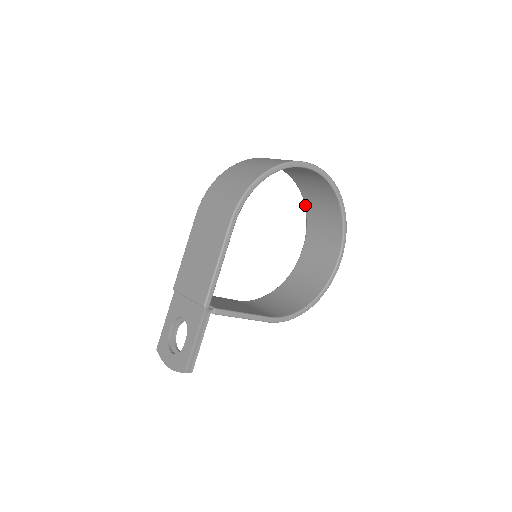
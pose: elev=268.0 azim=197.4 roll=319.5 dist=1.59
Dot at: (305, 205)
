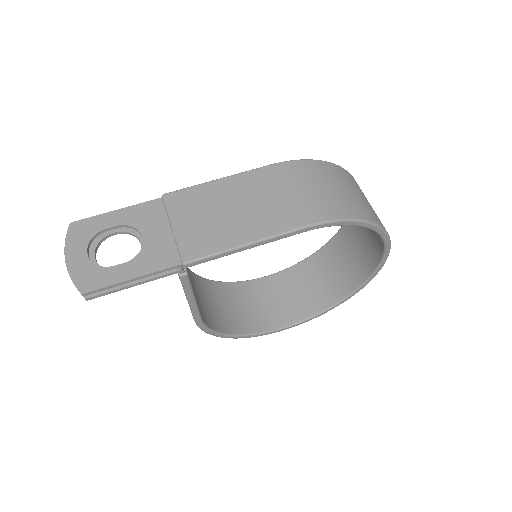
Dot at: (318, 251)
